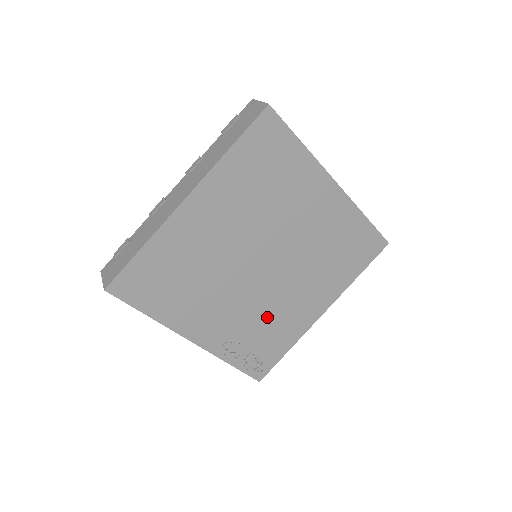
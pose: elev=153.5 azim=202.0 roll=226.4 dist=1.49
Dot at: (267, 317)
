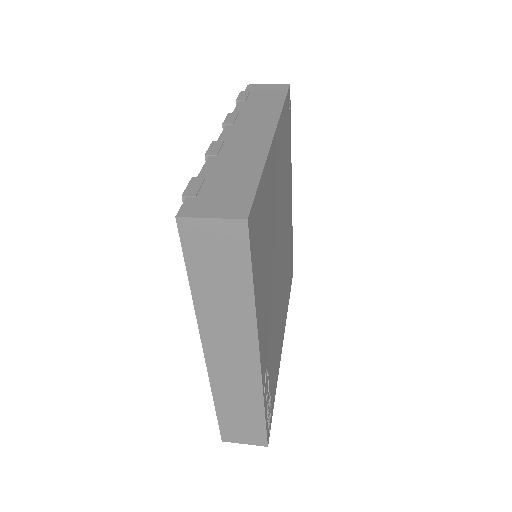
Dot at: (275, 335)
